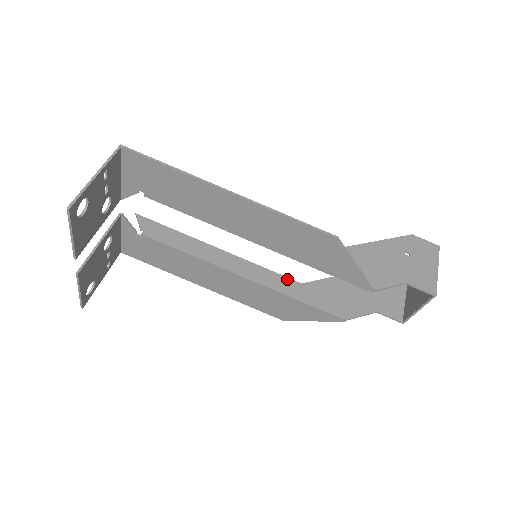
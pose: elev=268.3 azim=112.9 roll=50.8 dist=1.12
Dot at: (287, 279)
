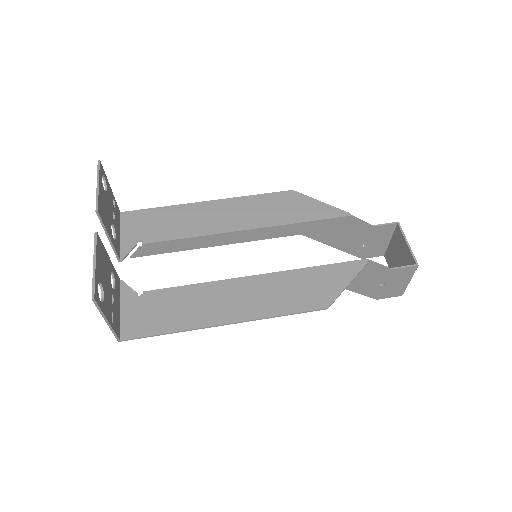
Dot at: occluded
